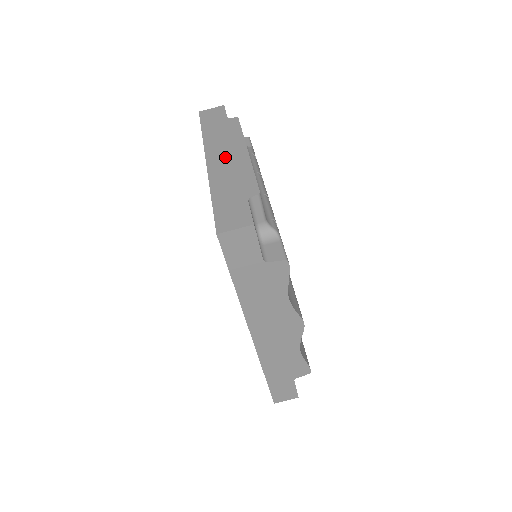
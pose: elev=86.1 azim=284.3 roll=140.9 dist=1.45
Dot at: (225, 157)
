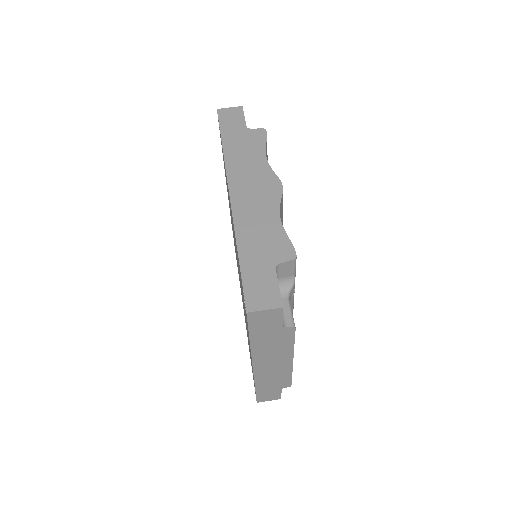
Dot at: occluded
